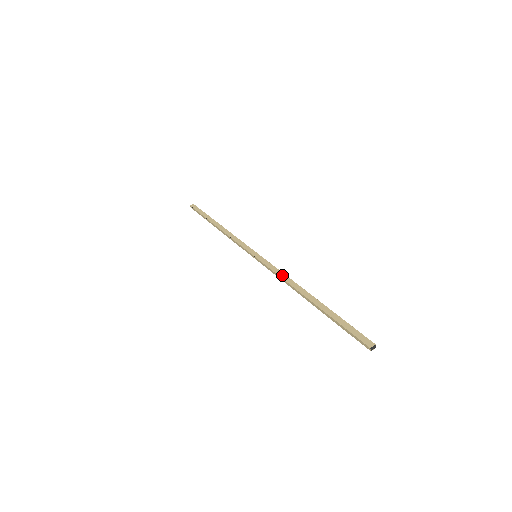
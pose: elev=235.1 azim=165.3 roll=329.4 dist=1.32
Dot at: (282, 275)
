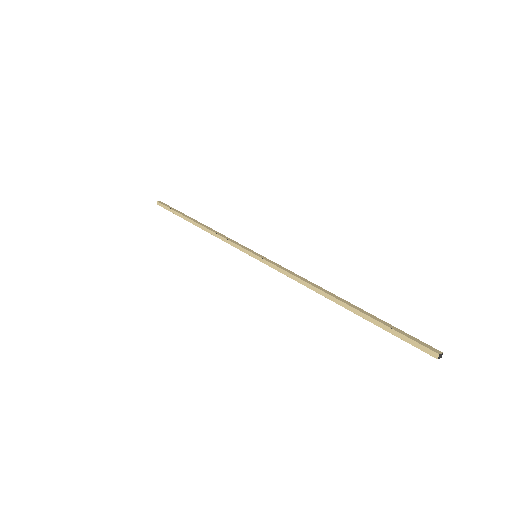
Dot at: (298, 276)
